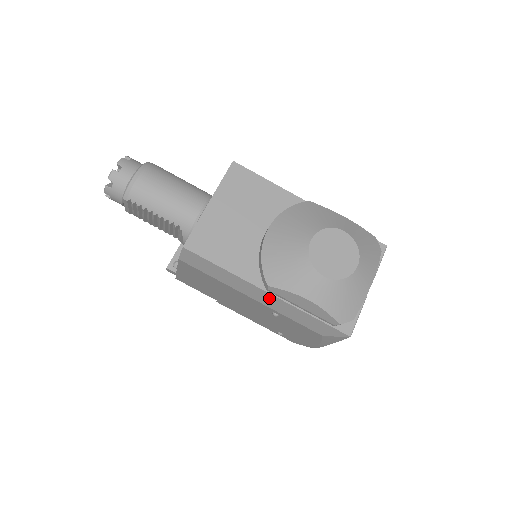
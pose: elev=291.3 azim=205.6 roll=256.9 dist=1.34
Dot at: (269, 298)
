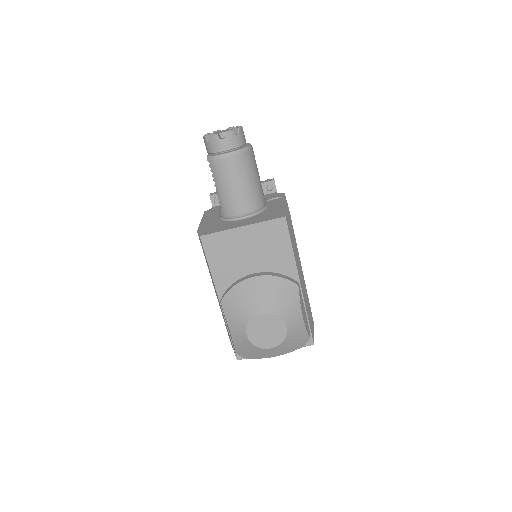
Dot at: (219, 302)
